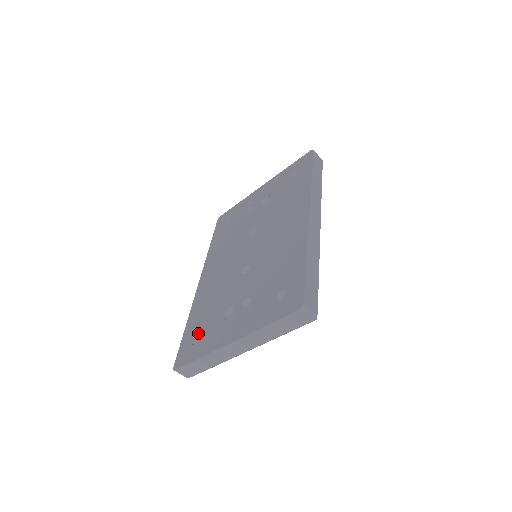
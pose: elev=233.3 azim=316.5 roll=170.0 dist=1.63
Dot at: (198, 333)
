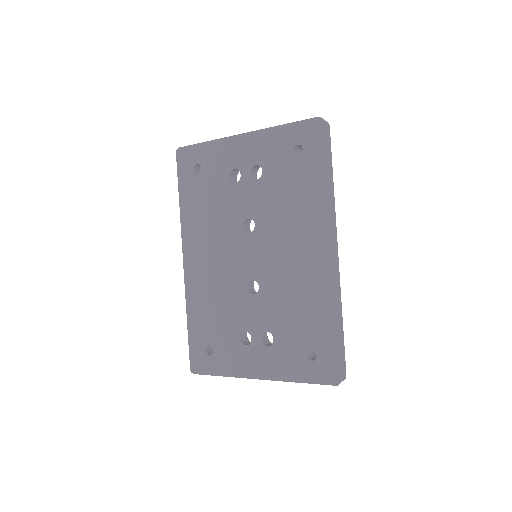
Dot at: (210, 343)
